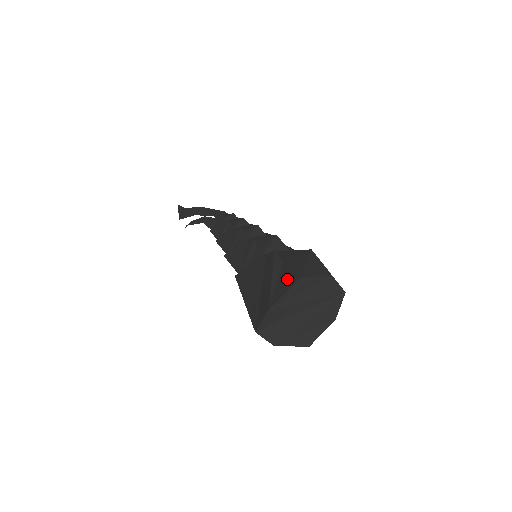
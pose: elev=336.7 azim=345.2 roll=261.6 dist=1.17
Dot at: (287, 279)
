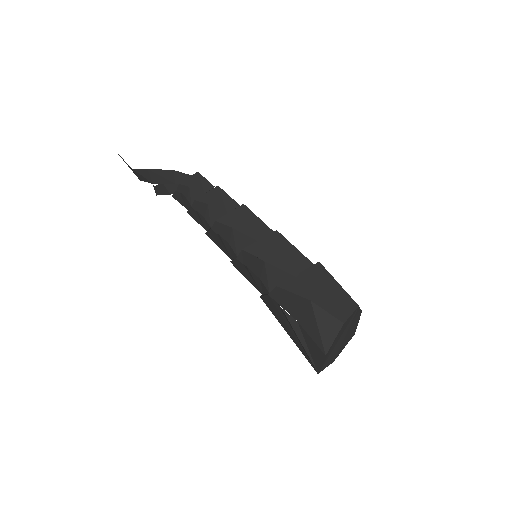
Dot at: (314, 349)
